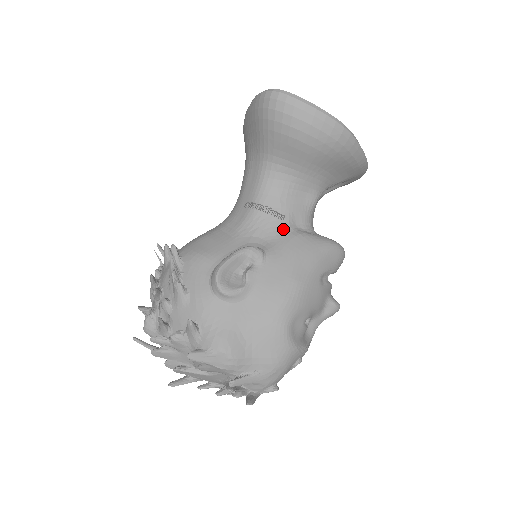
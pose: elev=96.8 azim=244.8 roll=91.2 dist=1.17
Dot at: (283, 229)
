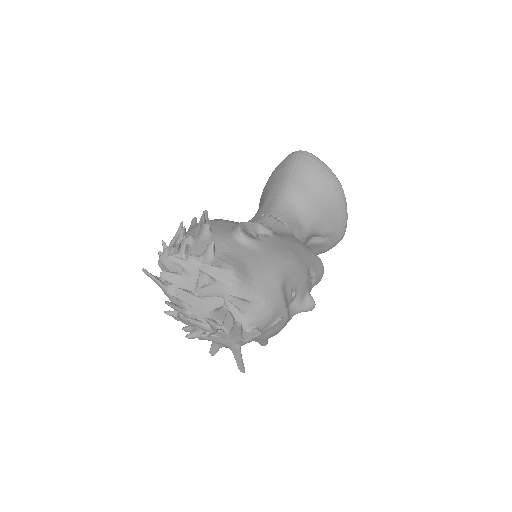
Dot at: (286, 232)
